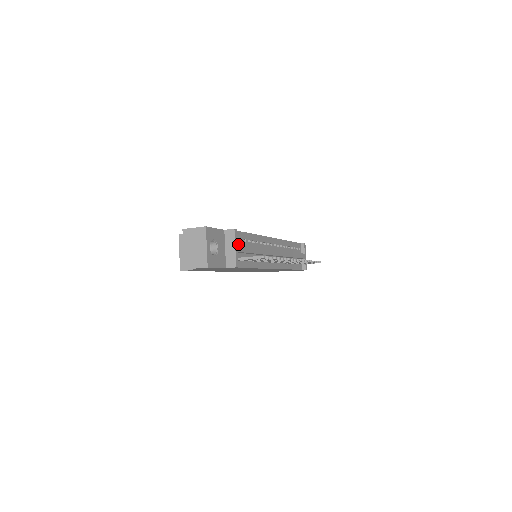
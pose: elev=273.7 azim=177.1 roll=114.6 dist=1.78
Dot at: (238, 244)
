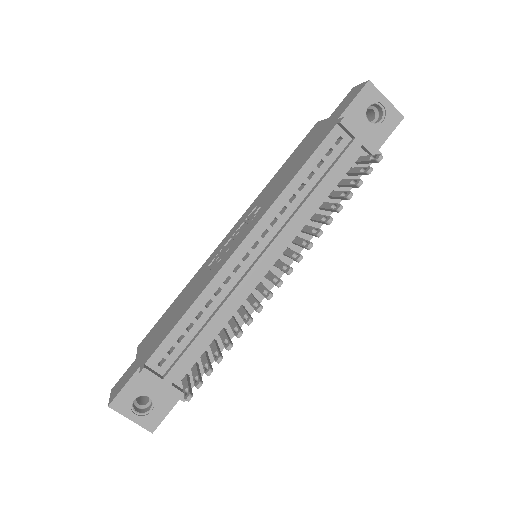
Dot at: (171, 361)
